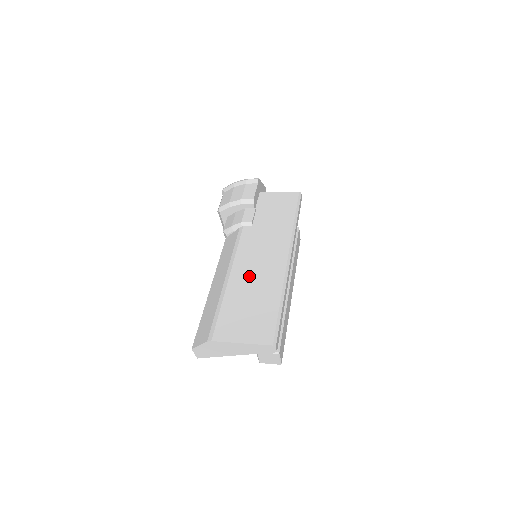
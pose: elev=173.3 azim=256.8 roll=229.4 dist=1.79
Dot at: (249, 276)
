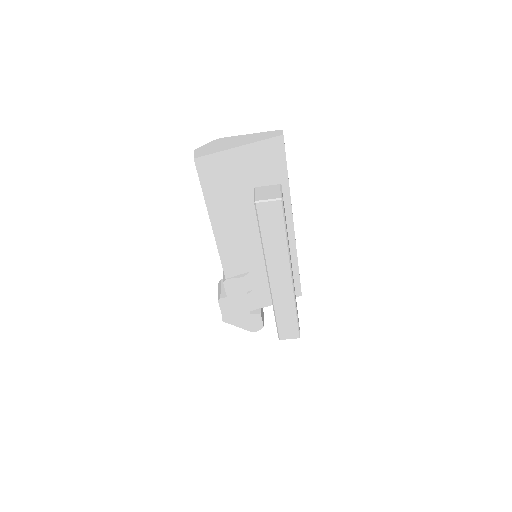
Dot at: occluded
